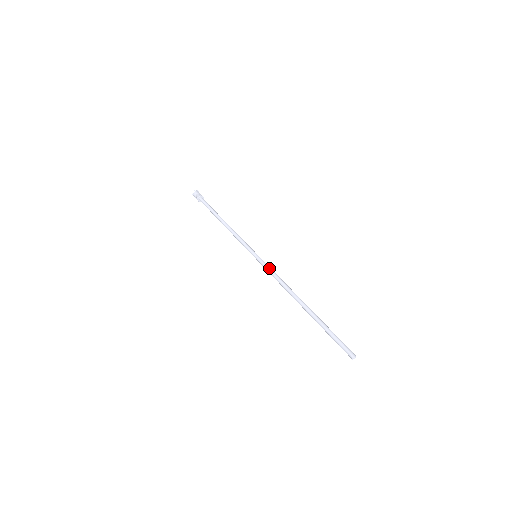
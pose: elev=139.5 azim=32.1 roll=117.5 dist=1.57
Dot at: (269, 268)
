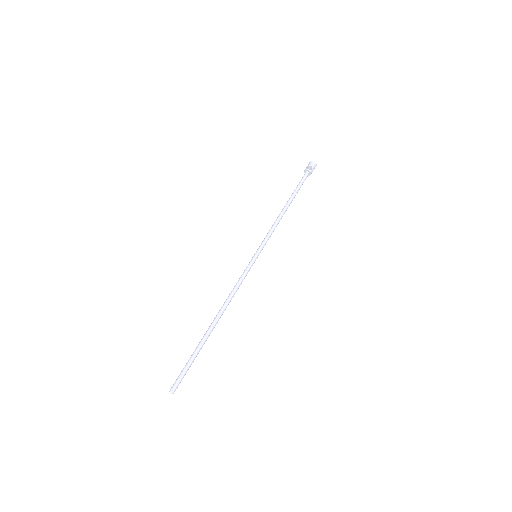
Dot at: (245, 275)
